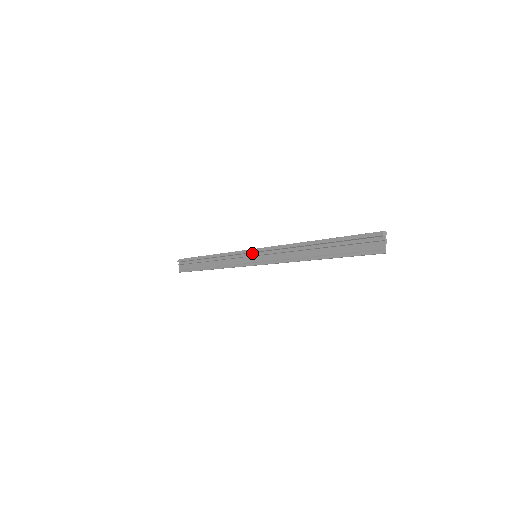
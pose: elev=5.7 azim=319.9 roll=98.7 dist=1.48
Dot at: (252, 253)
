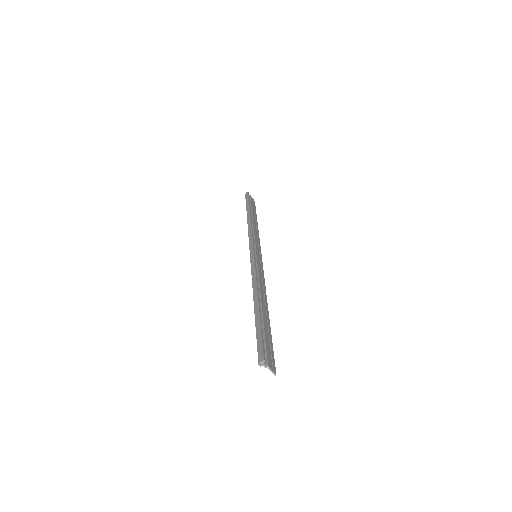
Dot at: occluded
